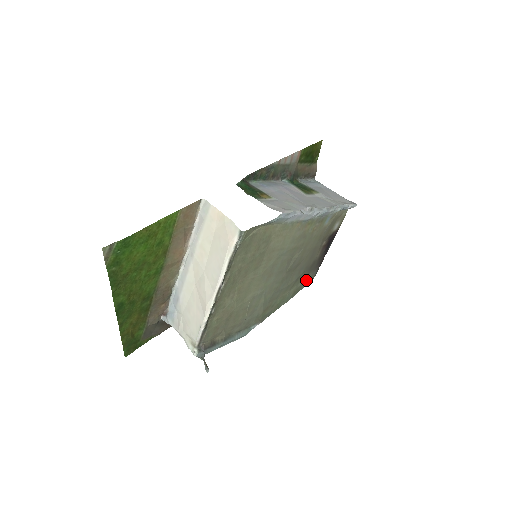
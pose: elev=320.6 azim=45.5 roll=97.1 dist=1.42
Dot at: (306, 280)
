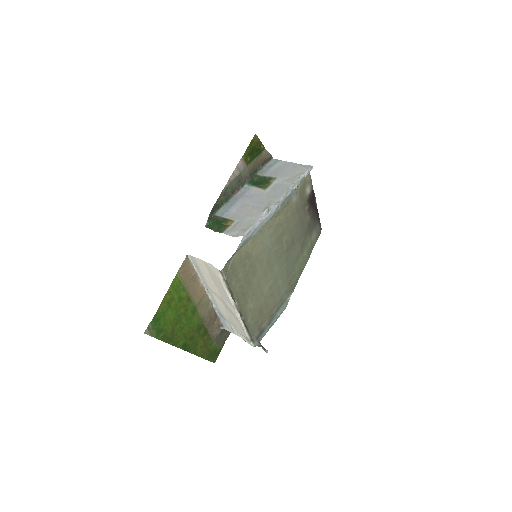
Dot at: (313, 237)
